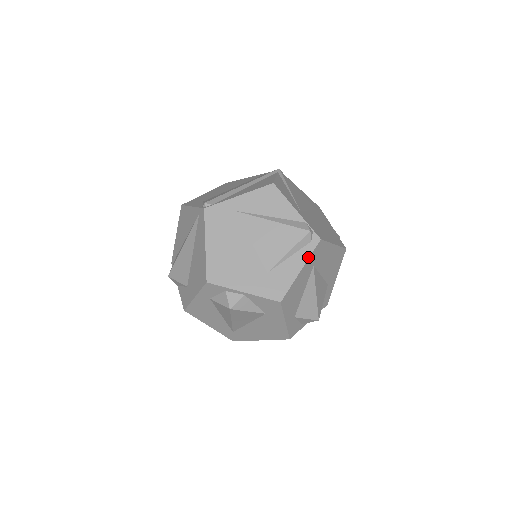
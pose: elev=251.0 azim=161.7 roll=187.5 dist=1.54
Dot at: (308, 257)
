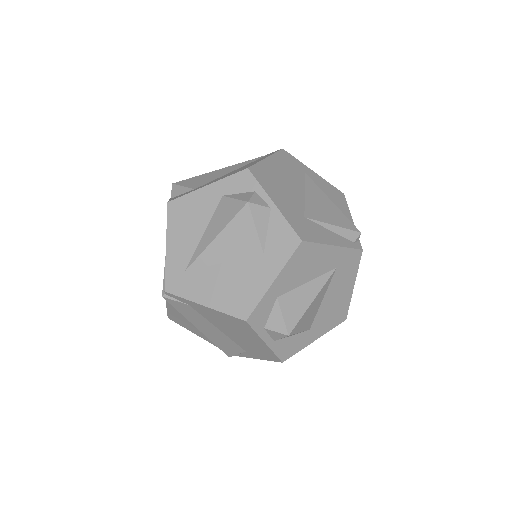
Dot at: (346, 246)
